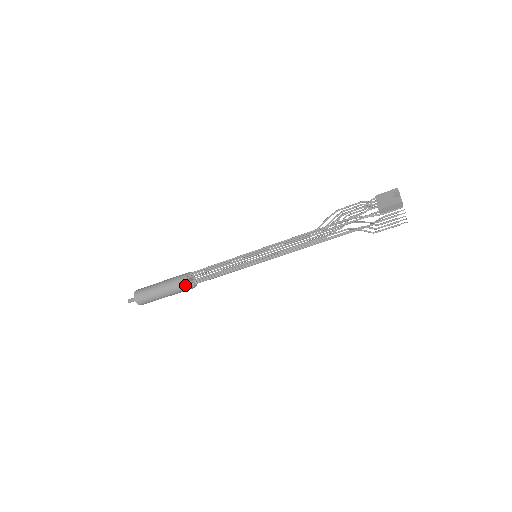
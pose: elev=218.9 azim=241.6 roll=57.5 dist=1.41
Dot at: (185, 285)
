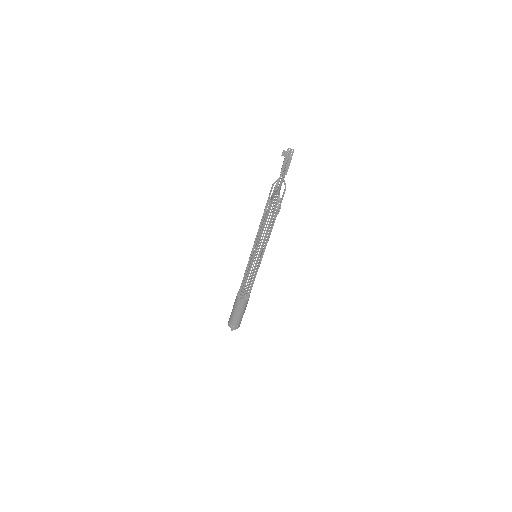
Dot at: (238, 301)
